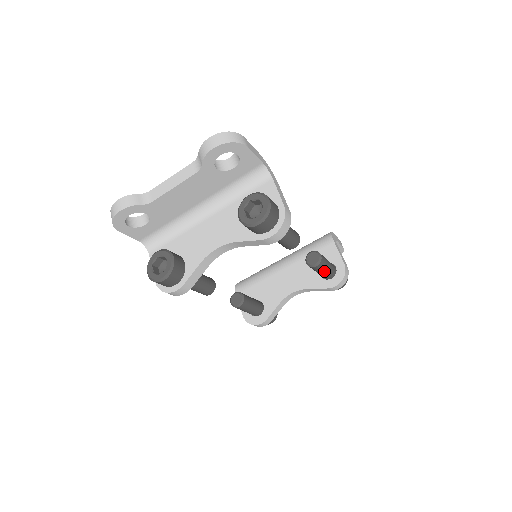
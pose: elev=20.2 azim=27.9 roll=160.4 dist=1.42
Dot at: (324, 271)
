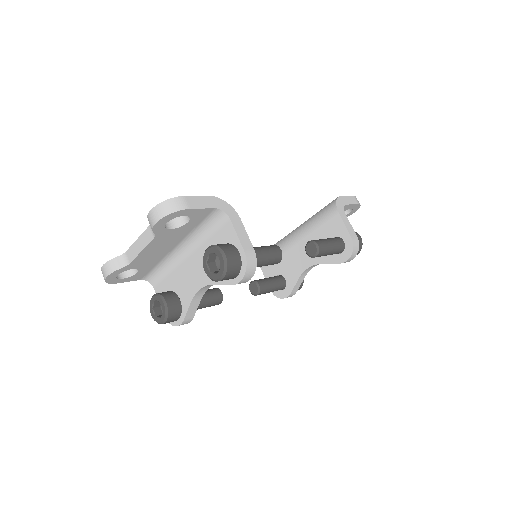
Dot at: (328, 254)
